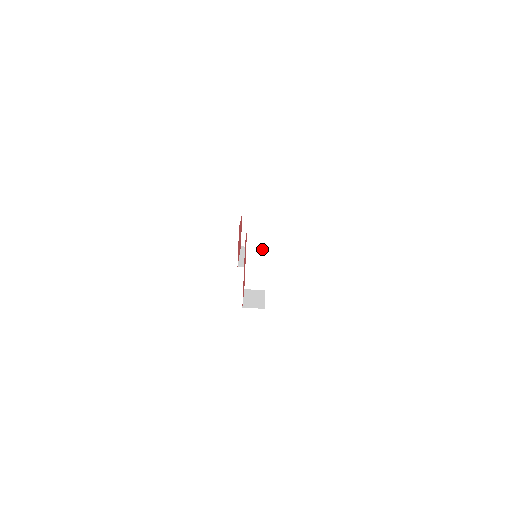
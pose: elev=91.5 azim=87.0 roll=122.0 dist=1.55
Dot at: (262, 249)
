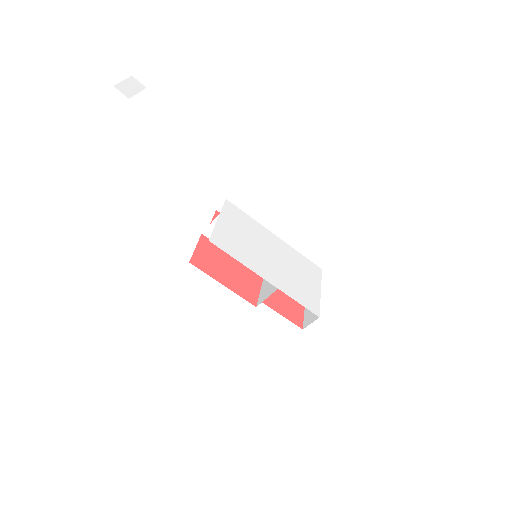
Dot at: occluded
